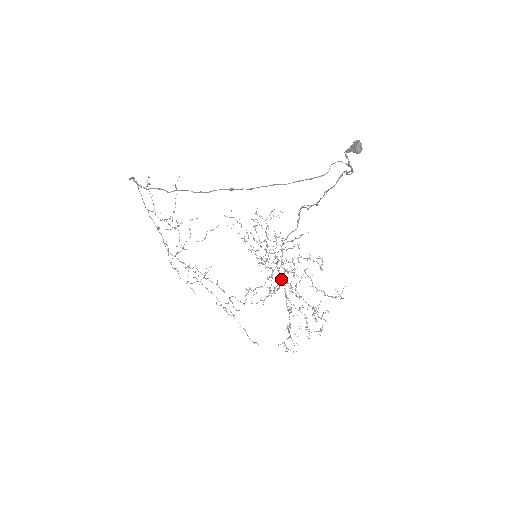
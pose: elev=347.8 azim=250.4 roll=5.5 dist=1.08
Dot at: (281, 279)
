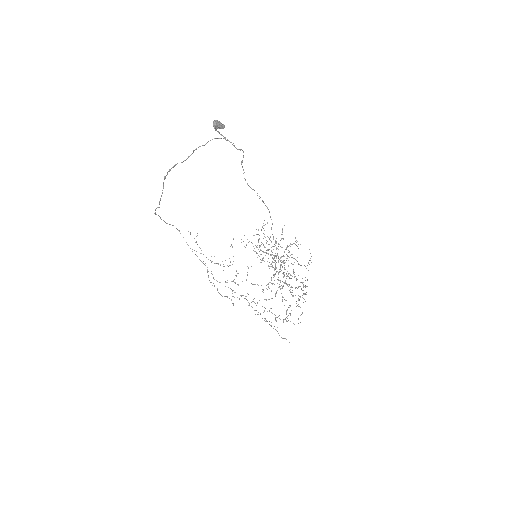
Dot at: (275, 267)
